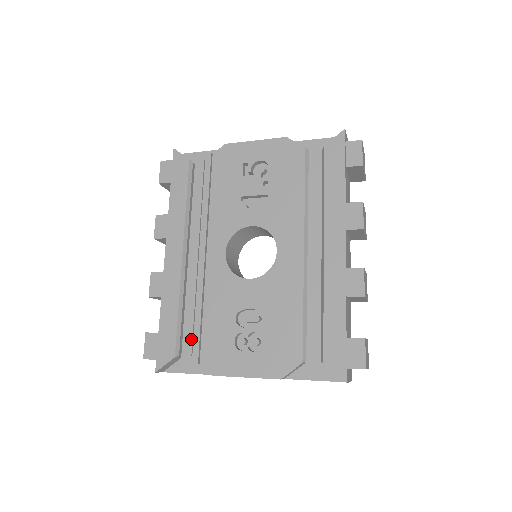
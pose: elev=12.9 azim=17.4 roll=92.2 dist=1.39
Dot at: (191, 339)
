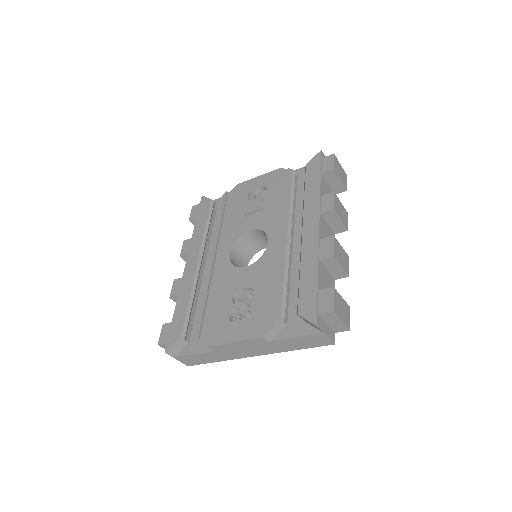
Dot at: occluded
